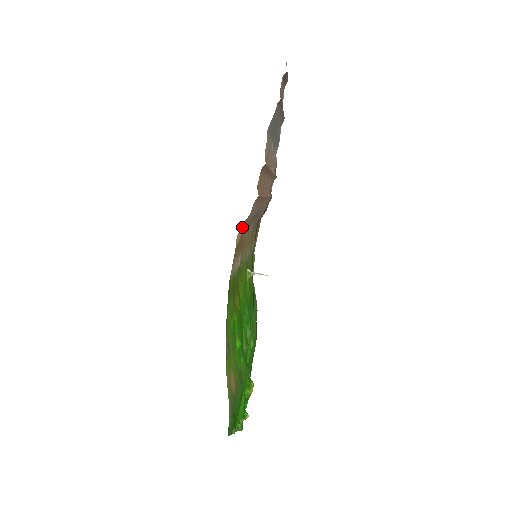
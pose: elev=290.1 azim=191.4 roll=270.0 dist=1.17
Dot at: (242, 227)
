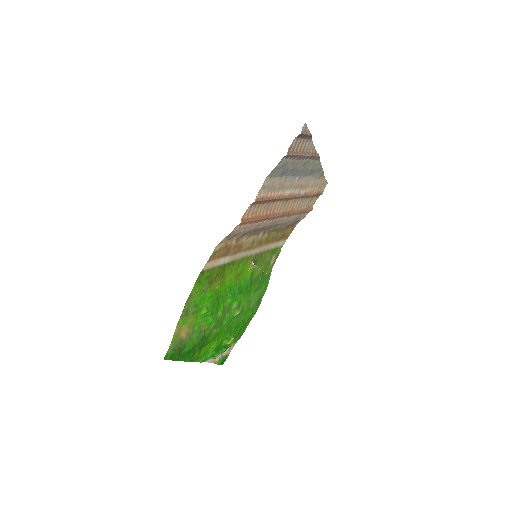
Dot at: (224, 240)
